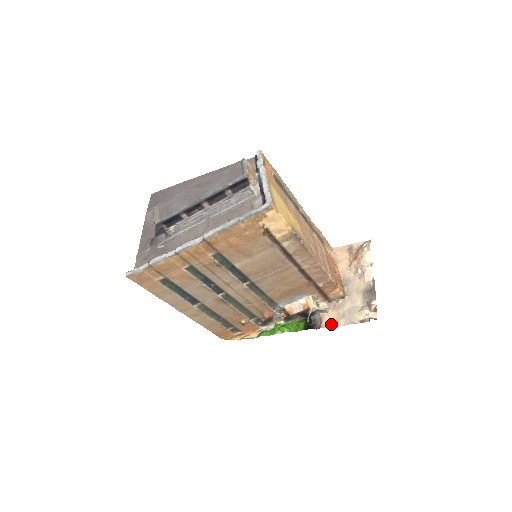
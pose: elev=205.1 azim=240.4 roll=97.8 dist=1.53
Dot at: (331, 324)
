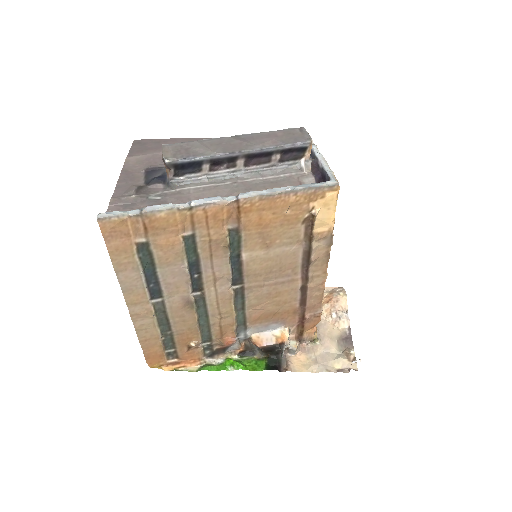
Dot at: (301, 368)
